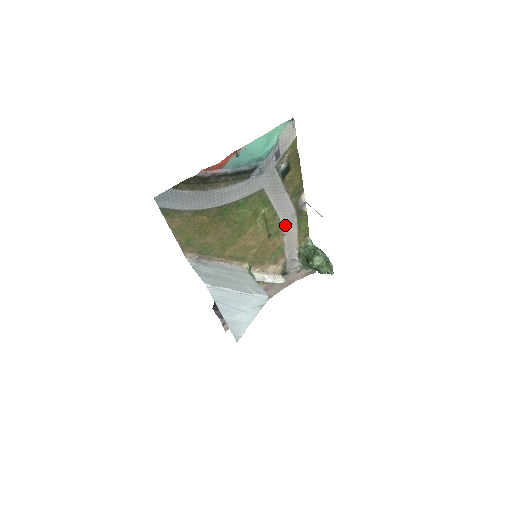
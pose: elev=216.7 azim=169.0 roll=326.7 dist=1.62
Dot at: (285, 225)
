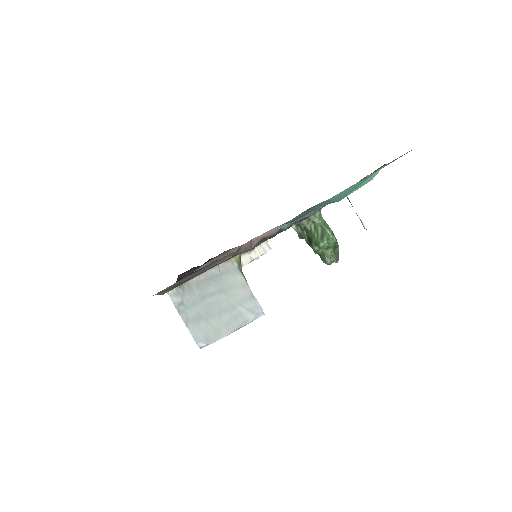
Dot at: occluded
